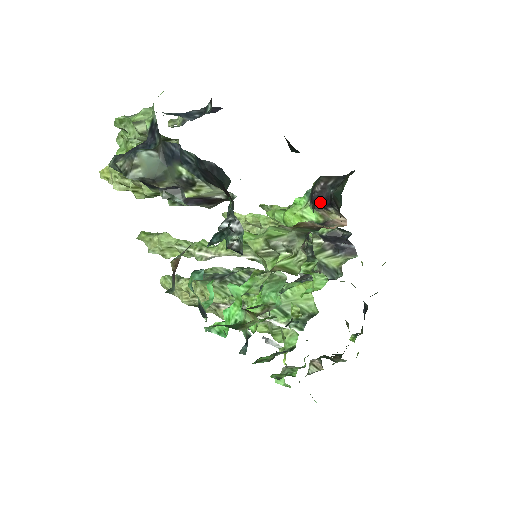
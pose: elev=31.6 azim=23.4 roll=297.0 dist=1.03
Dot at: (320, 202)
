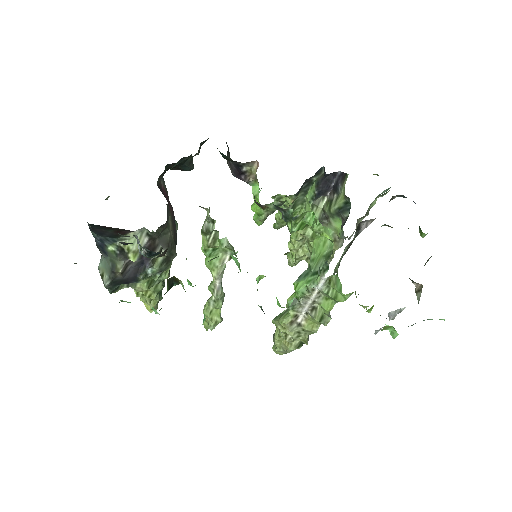
Dot at: (239, 174)
